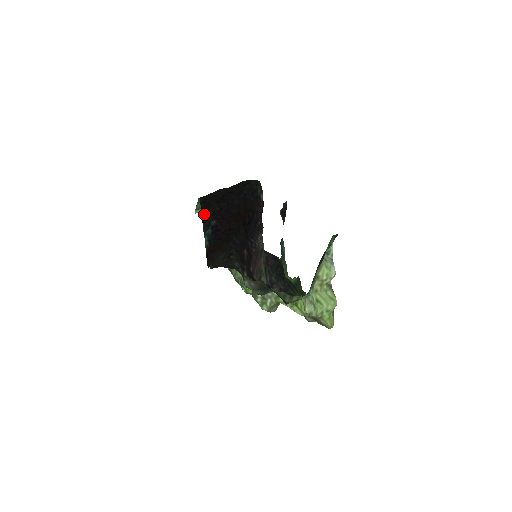
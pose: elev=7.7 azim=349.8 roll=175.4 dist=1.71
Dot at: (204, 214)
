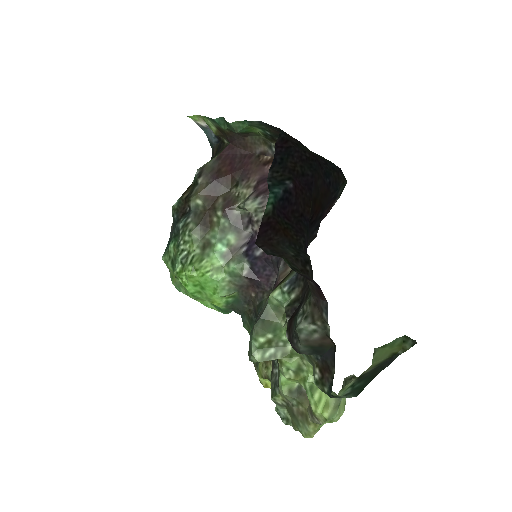
Dot at: (279, 158)
